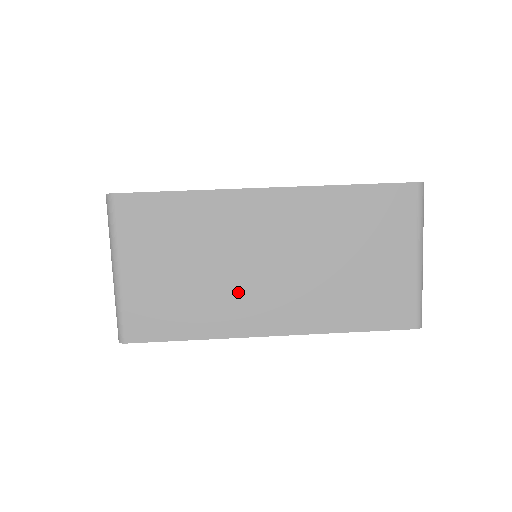
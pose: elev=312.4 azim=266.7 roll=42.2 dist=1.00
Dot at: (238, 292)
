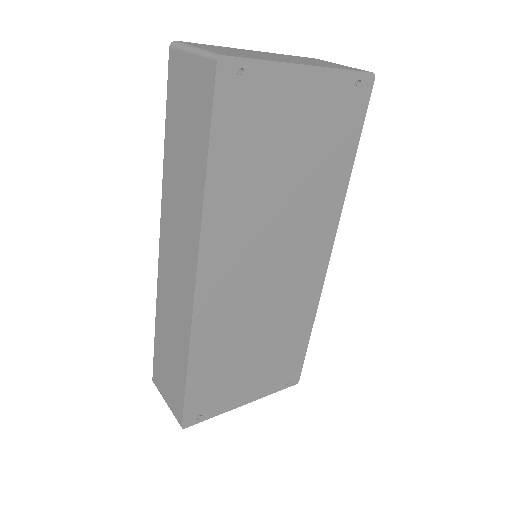
Dot at: (272, 58)
